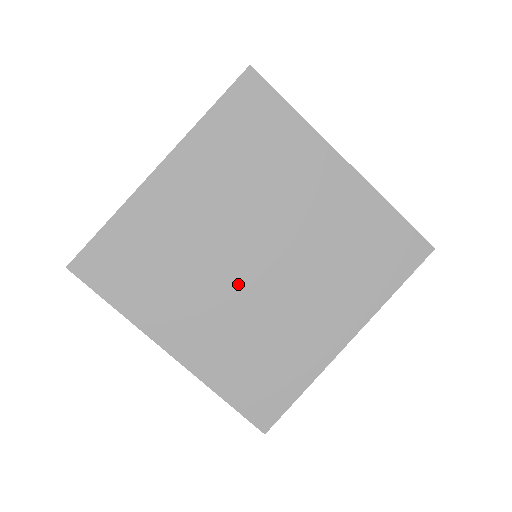
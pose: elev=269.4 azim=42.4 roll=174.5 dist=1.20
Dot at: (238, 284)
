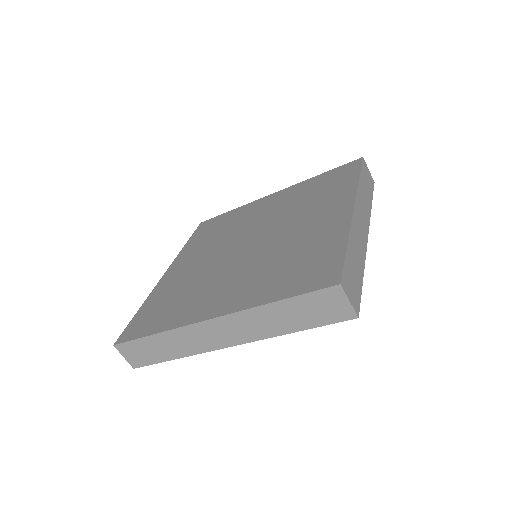
Dot at: occluded
